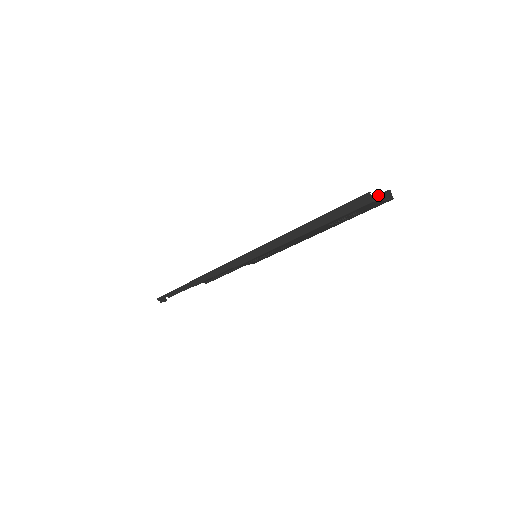
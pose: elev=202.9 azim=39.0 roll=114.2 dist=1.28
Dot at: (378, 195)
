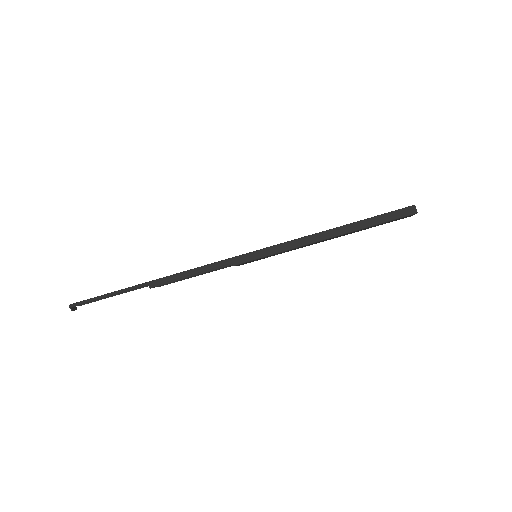
Dot at: occluded
